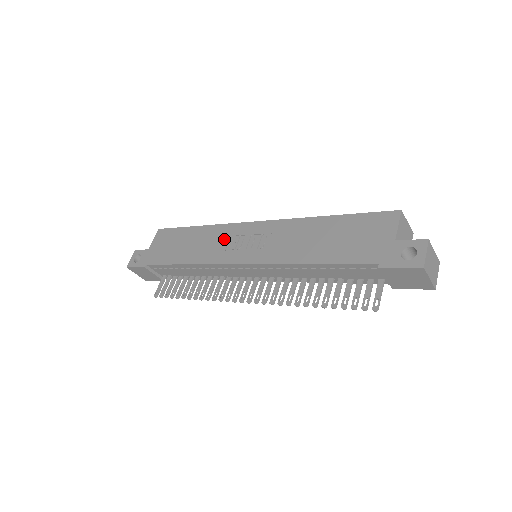
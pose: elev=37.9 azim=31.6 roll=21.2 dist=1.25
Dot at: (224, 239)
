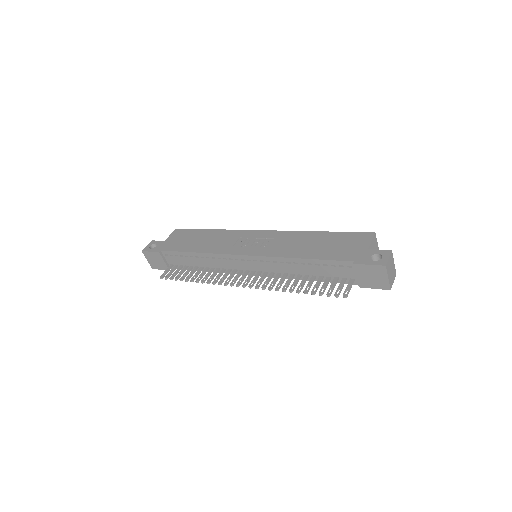
Dot at: (233, 239)
